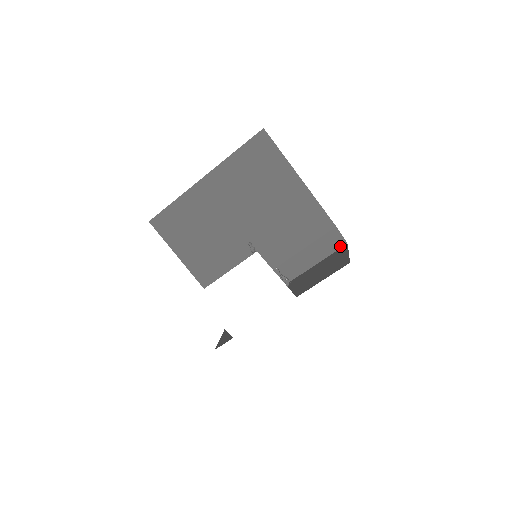
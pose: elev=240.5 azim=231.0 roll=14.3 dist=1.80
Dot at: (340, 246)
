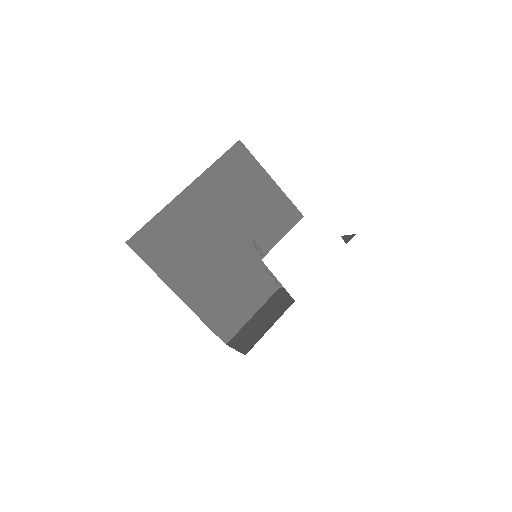
Dot at: occluded
